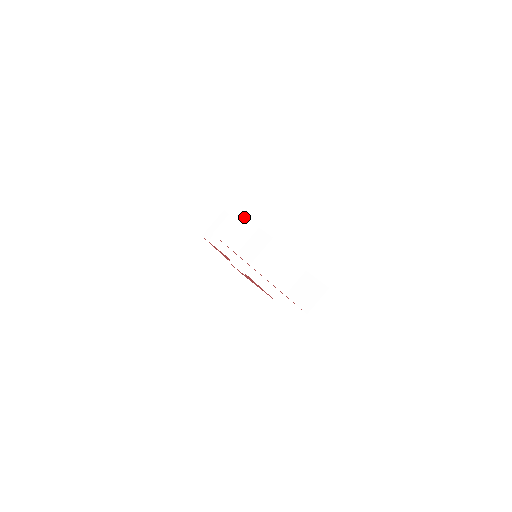
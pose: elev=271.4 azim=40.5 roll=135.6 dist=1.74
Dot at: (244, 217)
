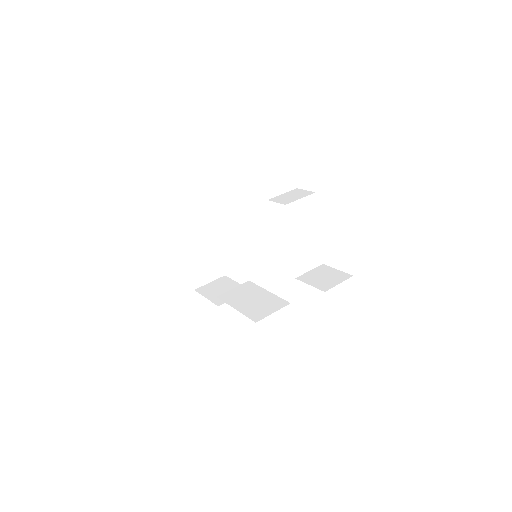
Dot at: (291, 164)
